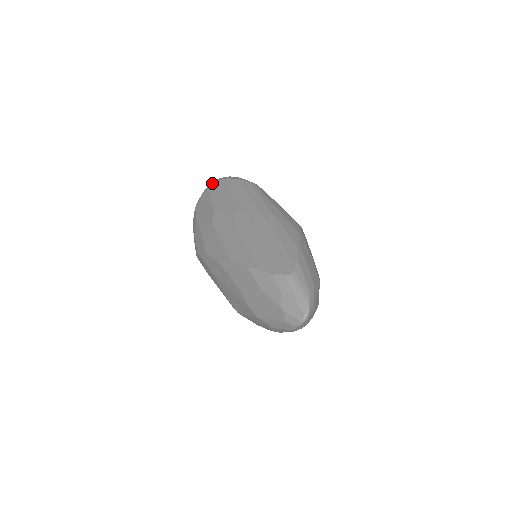
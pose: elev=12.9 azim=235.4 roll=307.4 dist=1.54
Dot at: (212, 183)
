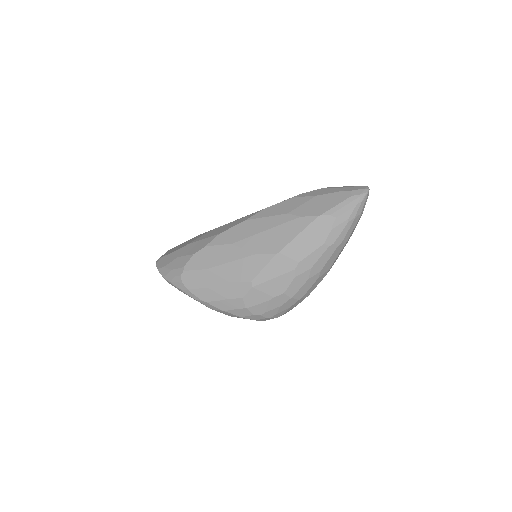
Dot at: occluded
